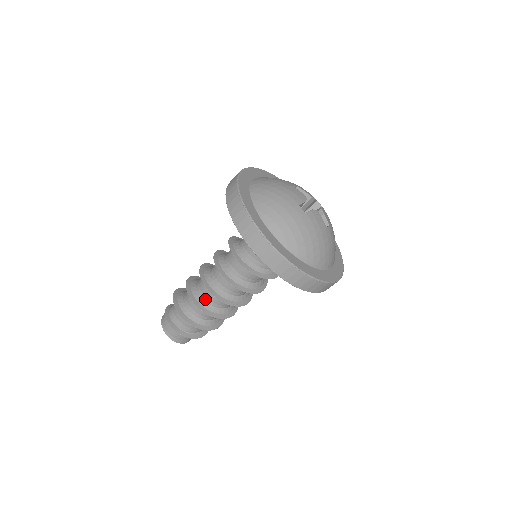
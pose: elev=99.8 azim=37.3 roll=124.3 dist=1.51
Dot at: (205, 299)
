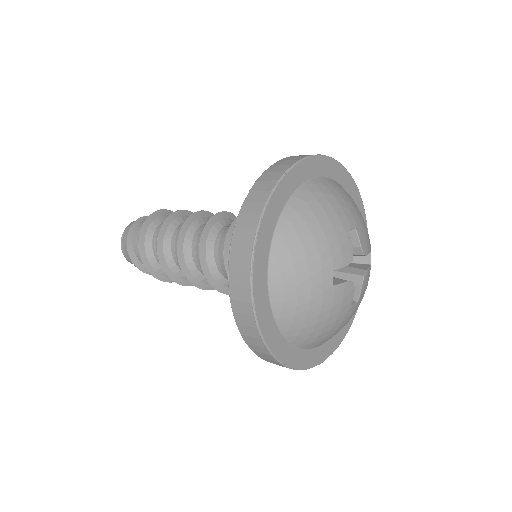
Dot at: (174, 256)
